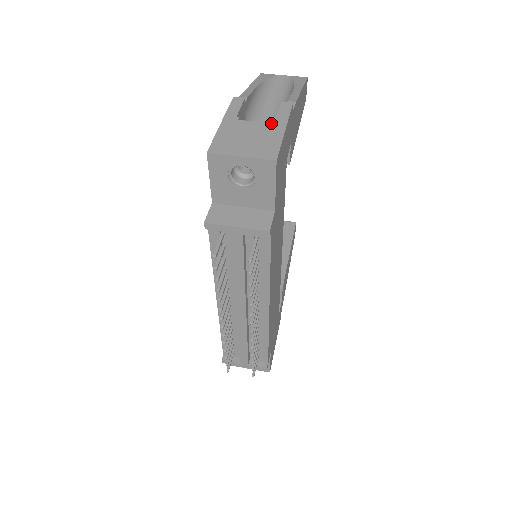
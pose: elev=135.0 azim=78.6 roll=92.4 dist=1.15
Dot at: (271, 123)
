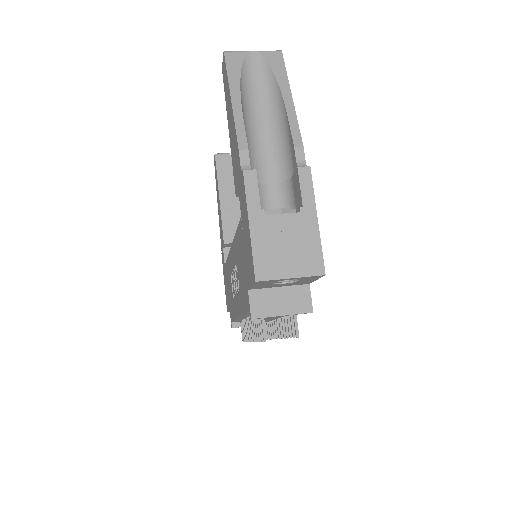
Dot at: (300, 213)
